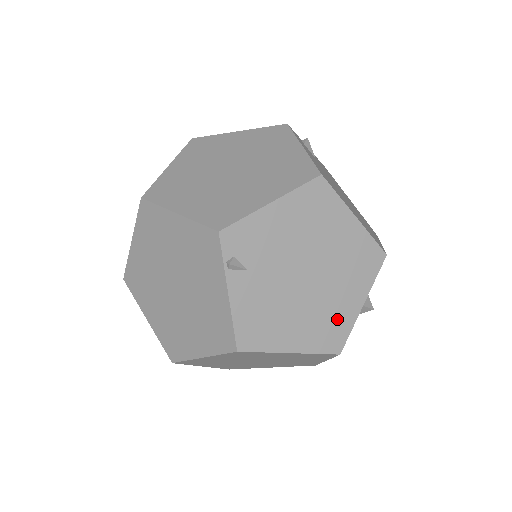
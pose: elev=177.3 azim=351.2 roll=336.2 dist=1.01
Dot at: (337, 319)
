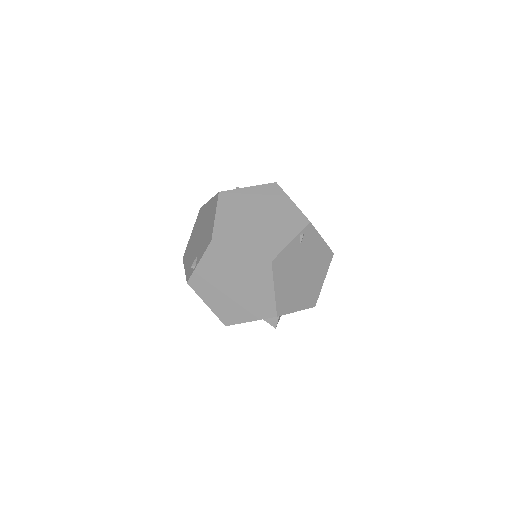
Dot at: (290, 303)
